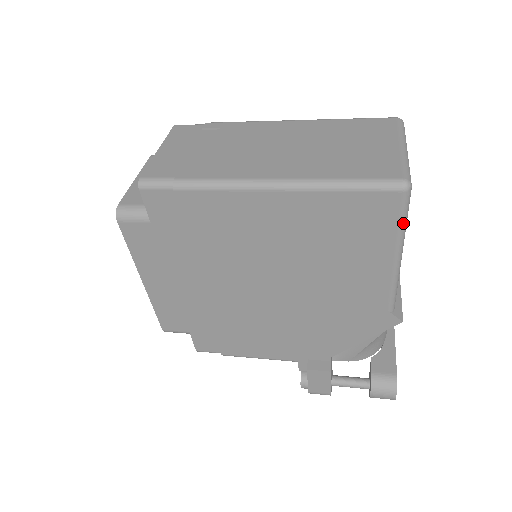
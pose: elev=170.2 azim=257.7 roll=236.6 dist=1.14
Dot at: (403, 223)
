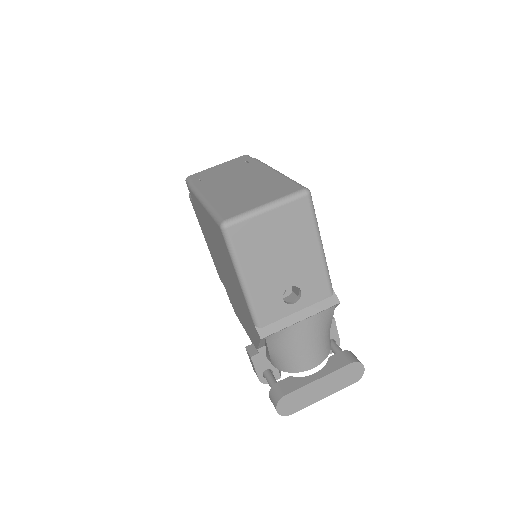
Dot at: (231, 252)
